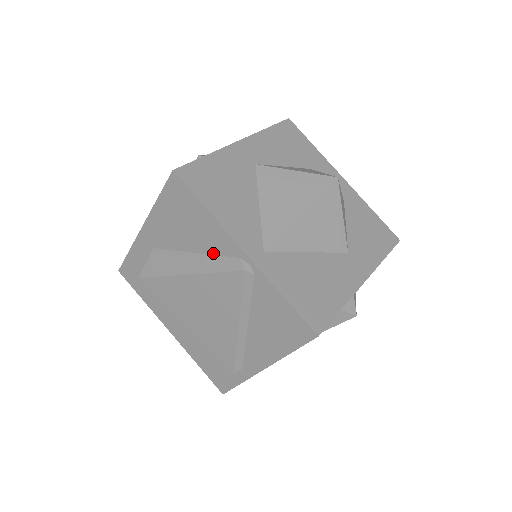
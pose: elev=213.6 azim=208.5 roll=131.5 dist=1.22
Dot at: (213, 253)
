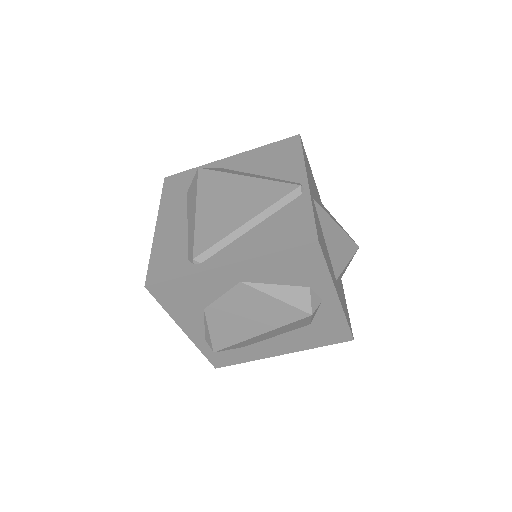
Dot at: (278, 178)
